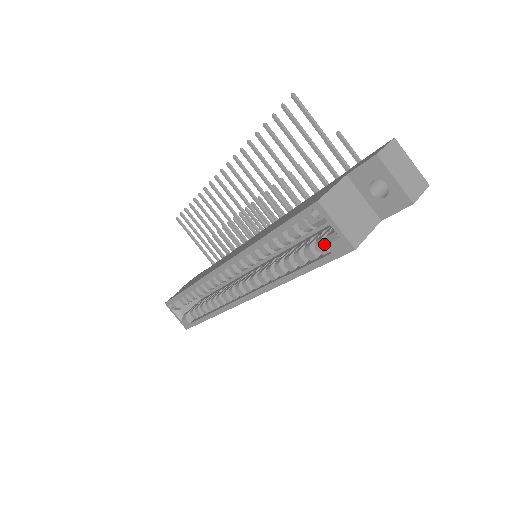
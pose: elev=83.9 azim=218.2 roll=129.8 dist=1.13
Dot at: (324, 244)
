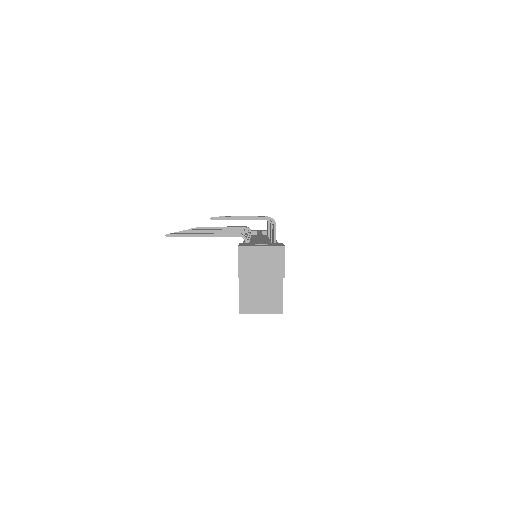
Dot at: occluded
